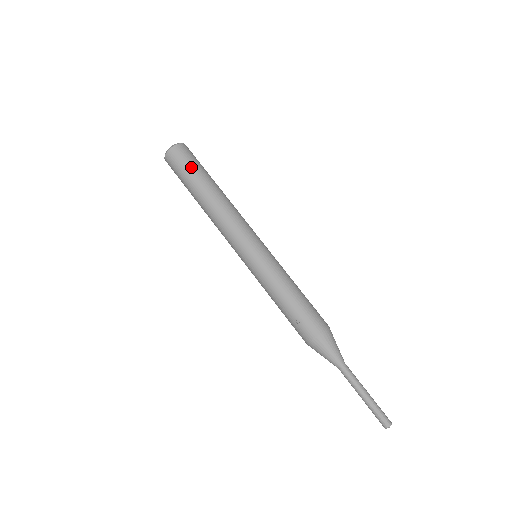
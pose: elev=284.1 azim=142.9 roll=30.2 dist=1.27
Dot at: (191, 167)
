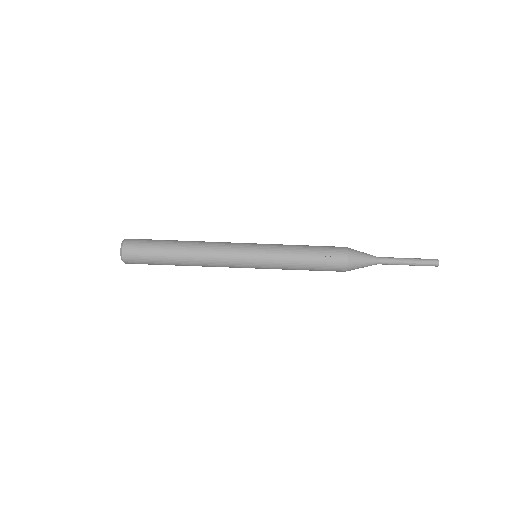
Dot at: (152, 244)
